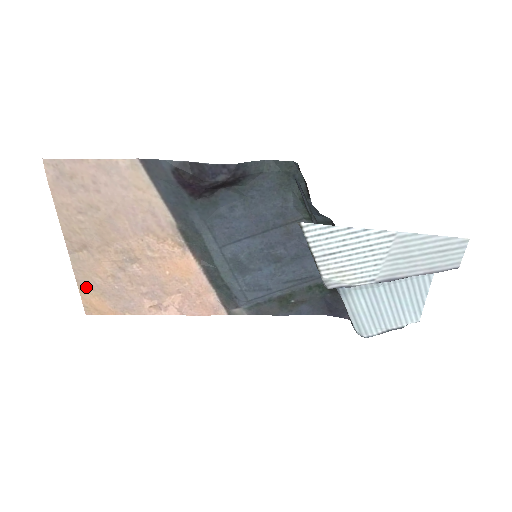
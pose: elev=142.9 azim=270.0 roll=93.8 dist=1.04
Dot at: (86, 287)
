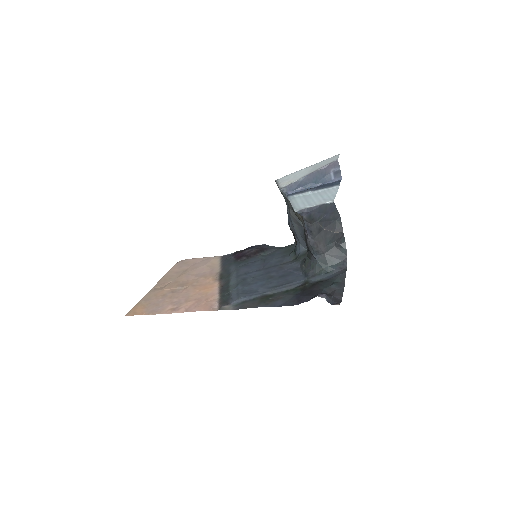
Dot at: (143, 302)
